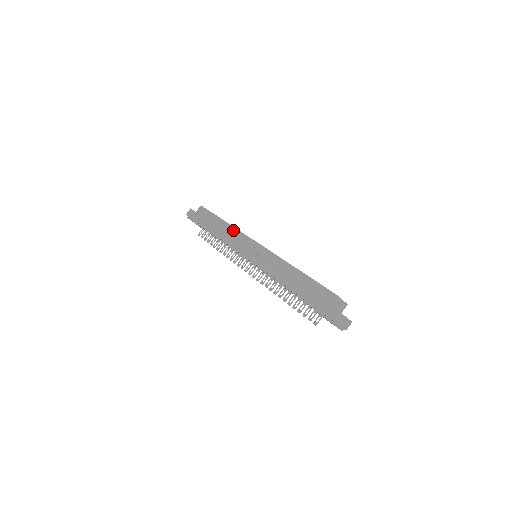
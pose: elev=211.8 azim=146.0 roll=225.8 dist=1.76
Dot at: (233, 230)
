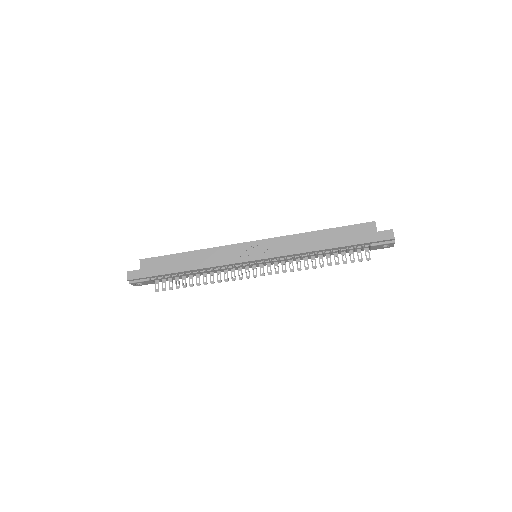
Dot at: (212, 251)
